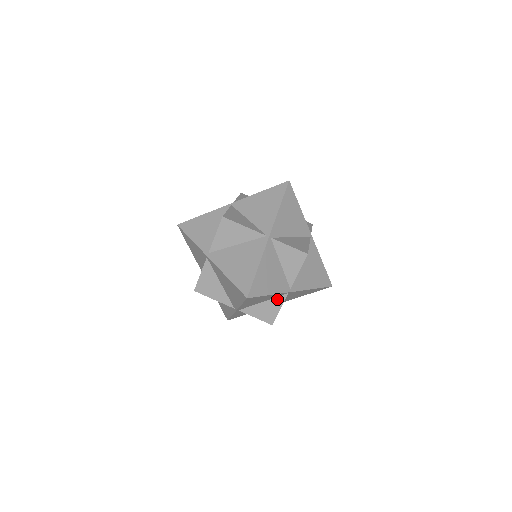
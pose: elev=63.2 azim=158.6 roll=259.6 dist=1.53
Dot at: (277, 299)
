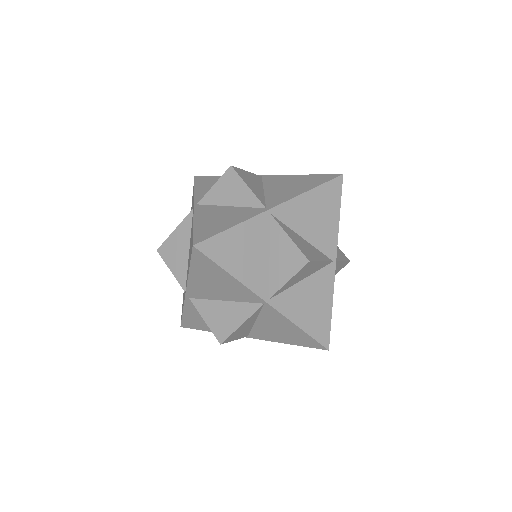
Dot at: (273, 234)
